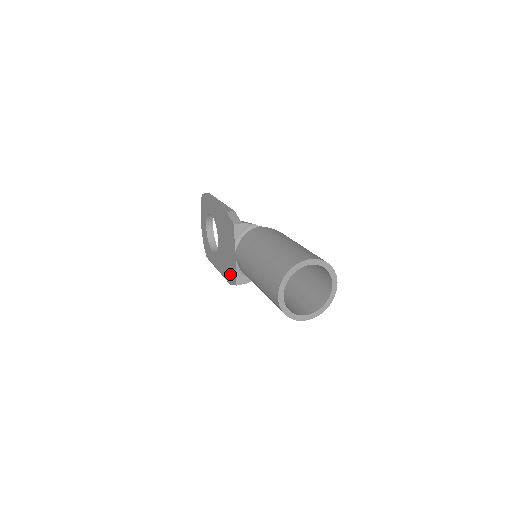
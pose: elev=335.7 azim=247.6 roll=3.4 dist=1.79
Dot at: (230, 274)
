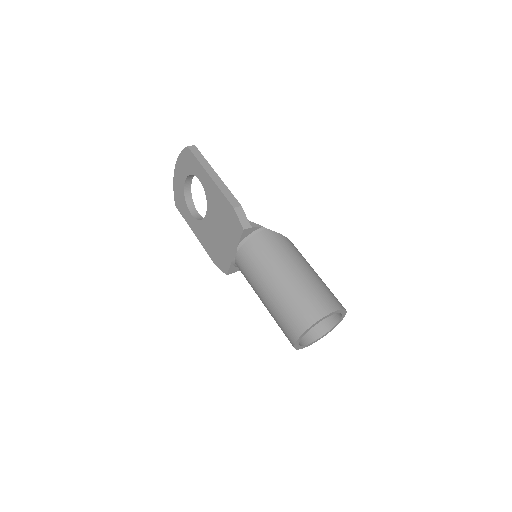
Dot at: (219, 258)
